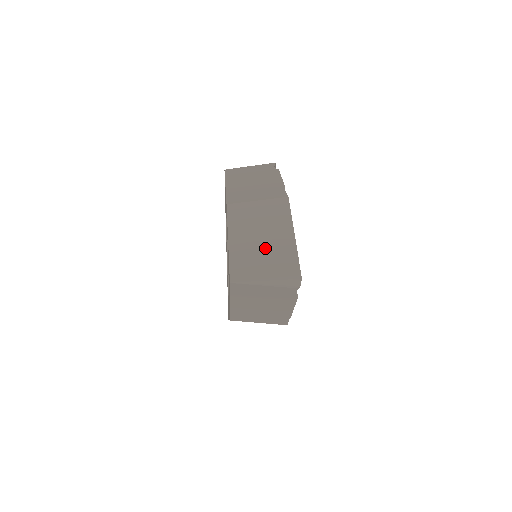
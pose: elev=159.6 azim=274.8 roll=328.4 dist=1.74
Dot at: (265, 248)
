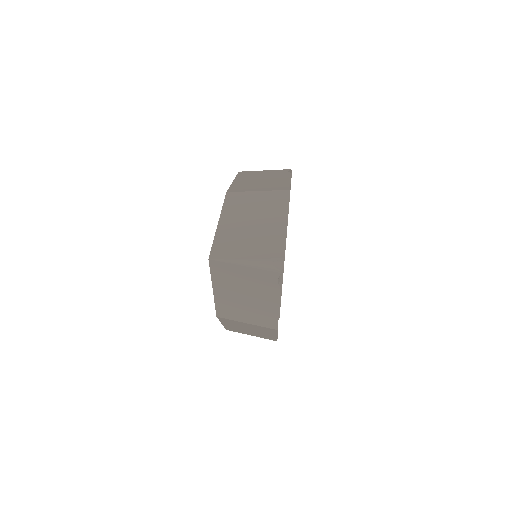
Dot at: (254, 231)
